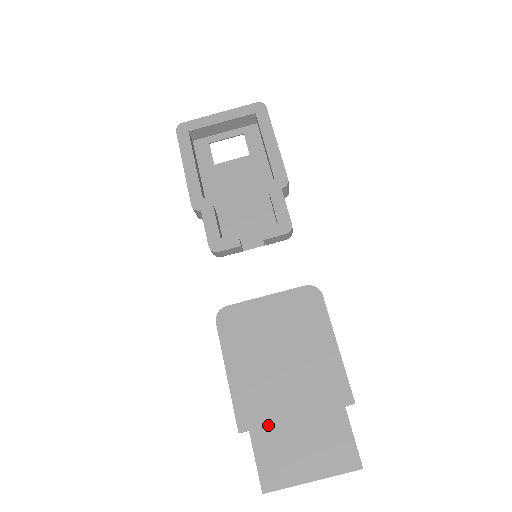
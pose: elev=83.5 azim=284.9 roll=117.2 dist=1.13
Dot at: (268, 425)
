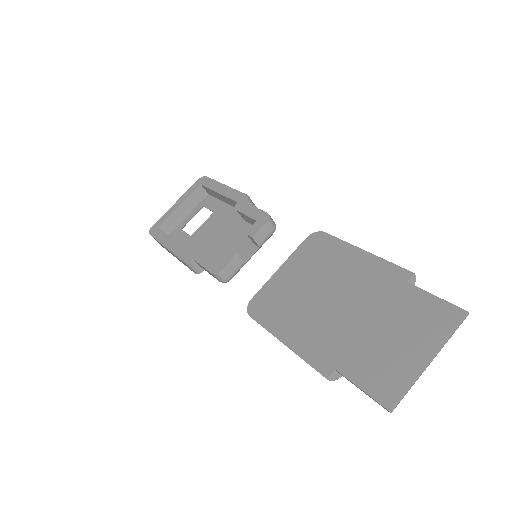
Dot at: (349, 351)
